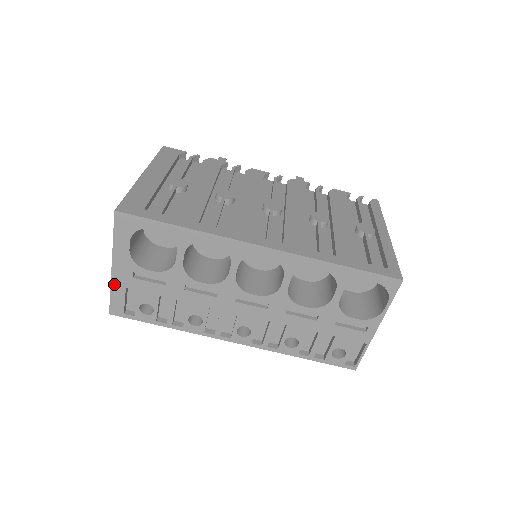
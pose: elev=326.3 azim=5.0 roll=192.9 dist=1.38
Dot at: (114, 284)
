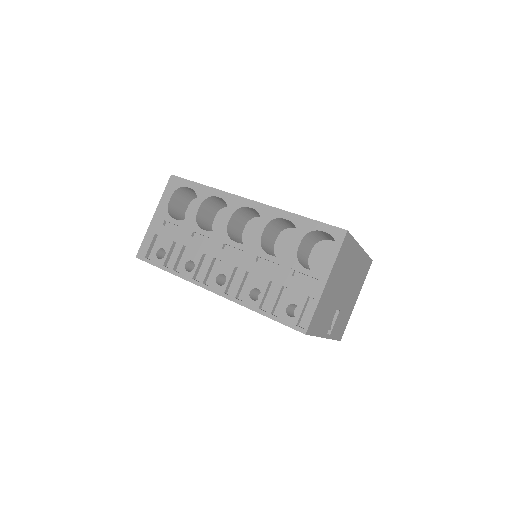
Dot at: (149, 230)
